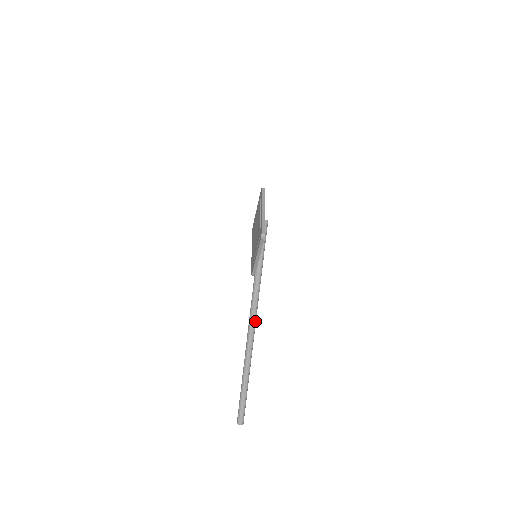
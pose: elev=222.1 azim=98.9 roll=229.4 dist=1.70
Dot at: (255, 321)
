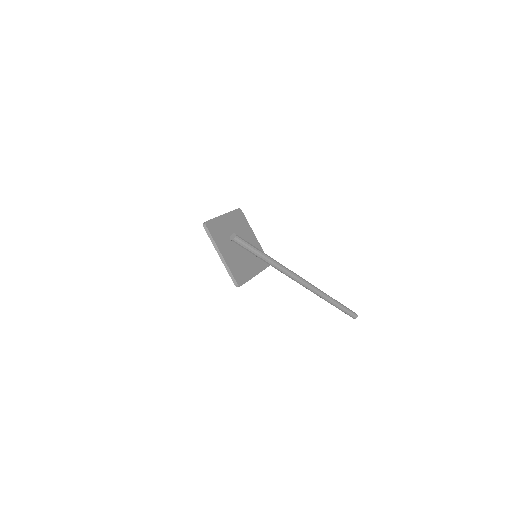
Dot at: (302, 281)
